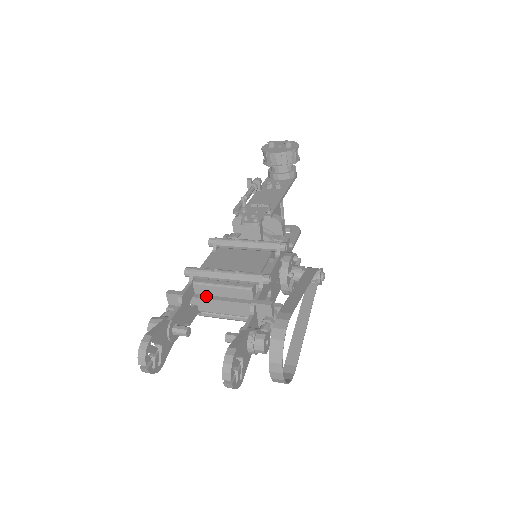
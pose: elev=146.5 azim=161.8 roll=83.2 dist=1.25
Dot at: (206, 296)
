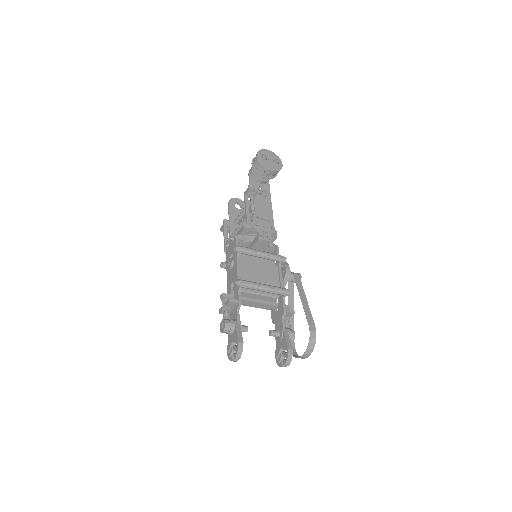
Dot at: (245, 298)
